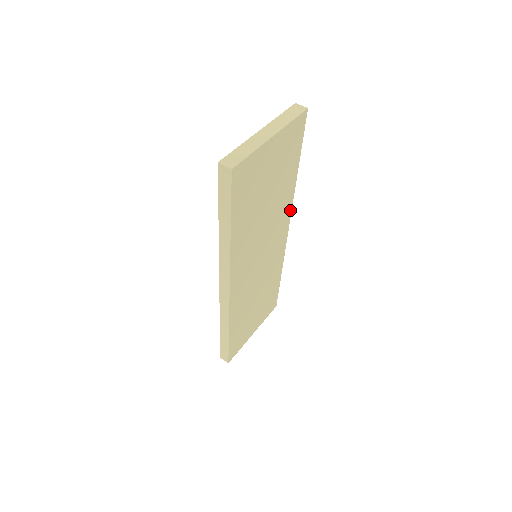
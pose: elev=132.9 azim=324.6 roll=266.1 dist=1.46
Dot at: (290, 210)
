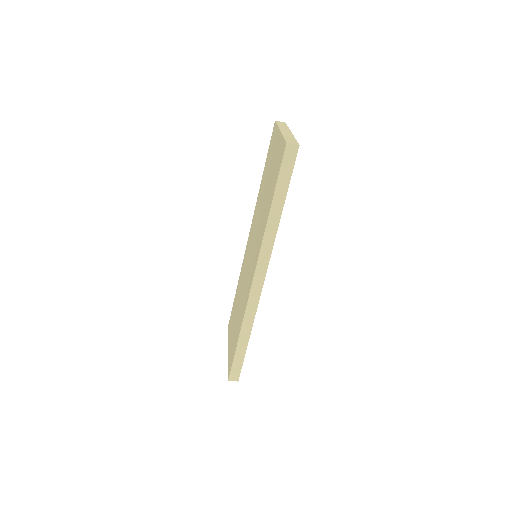
Dot at: occluded
